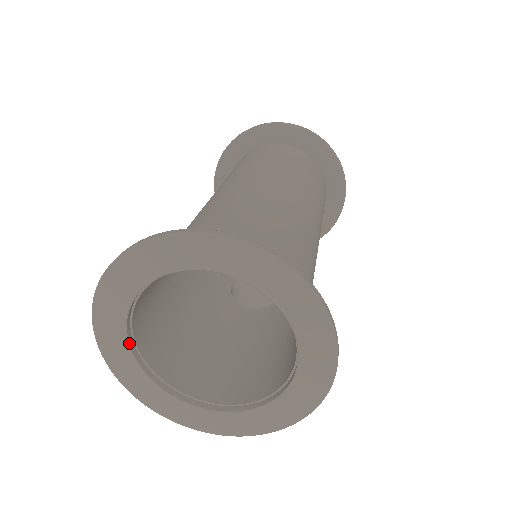
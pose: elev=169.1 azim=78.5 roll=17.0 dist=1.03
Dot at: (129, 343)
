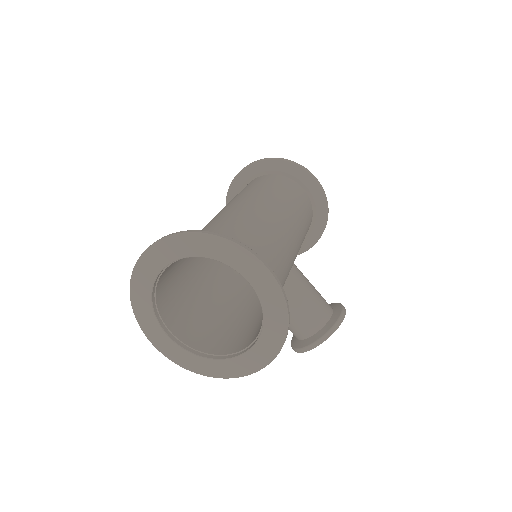
Dot at: (171, 338)
